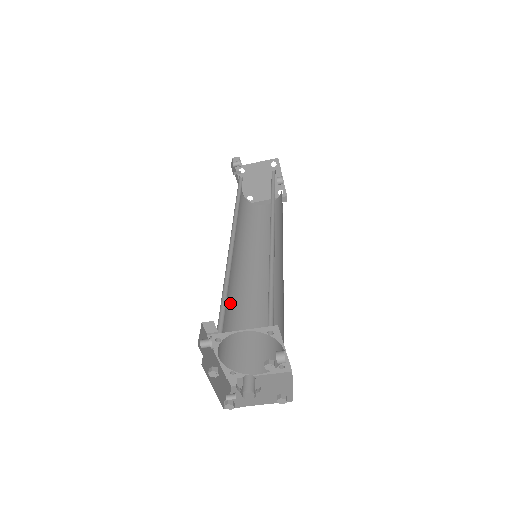
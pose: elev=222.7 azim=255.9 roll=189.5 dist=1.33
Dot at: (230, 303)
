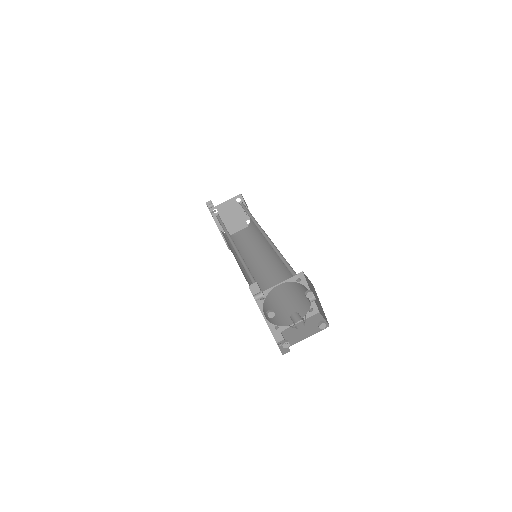
Dot at: occluded
